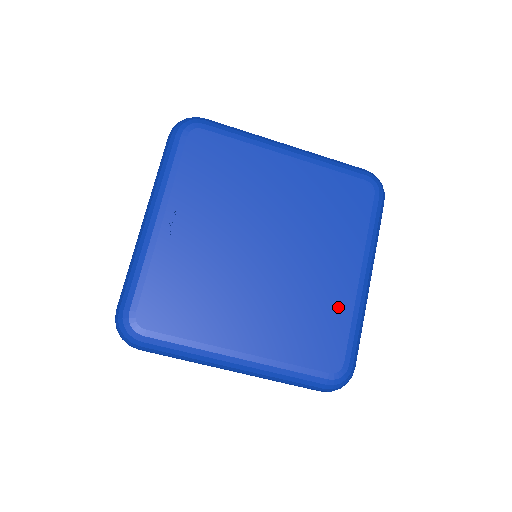
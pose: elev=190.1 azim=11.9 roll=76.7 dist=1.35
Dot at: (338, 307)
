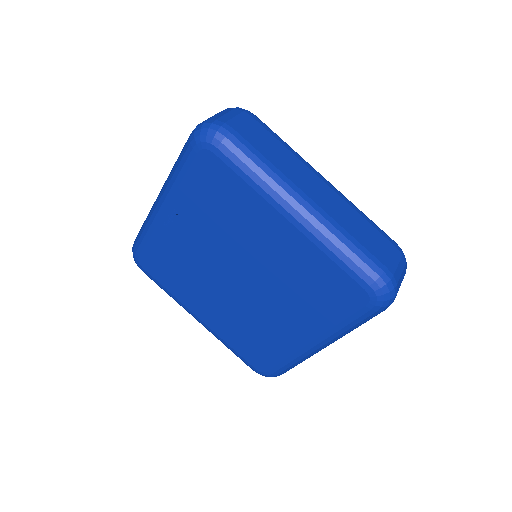
Dot at: (279, 346)
